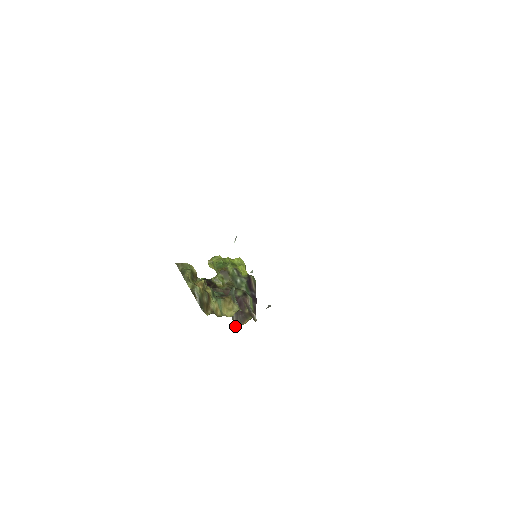
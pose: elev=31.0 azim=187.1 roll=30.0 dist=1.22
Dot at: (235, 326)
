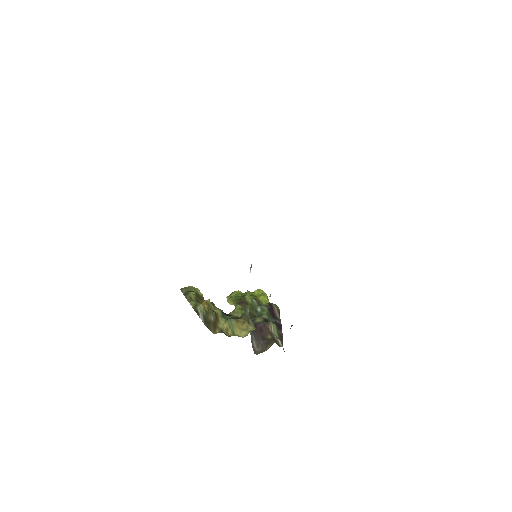
Dot at: (256, 353)
